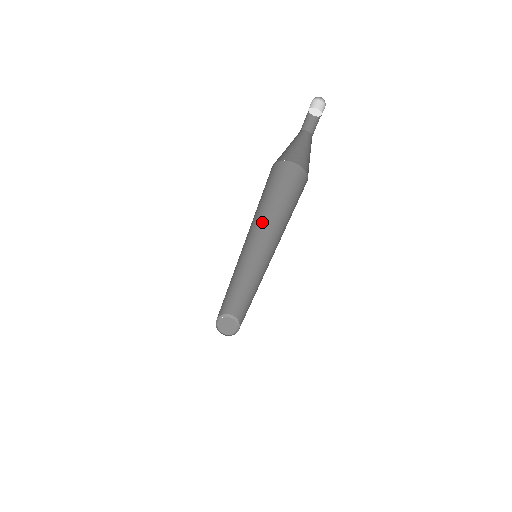
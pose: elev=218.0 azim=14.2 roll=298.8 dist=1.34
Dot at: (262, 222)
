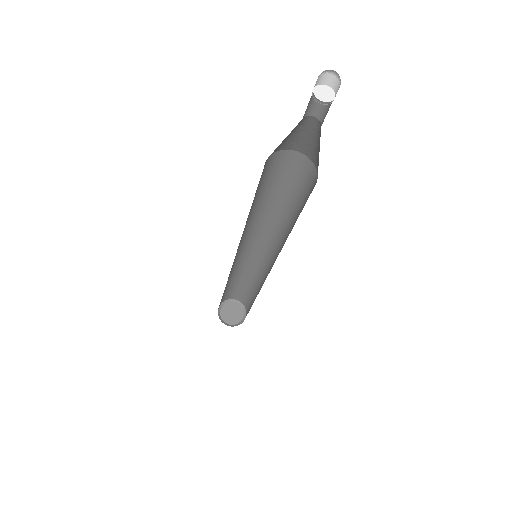
Dot at: (278, 223)
